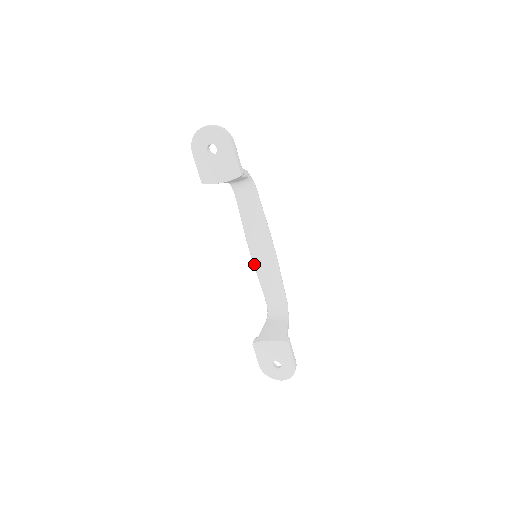
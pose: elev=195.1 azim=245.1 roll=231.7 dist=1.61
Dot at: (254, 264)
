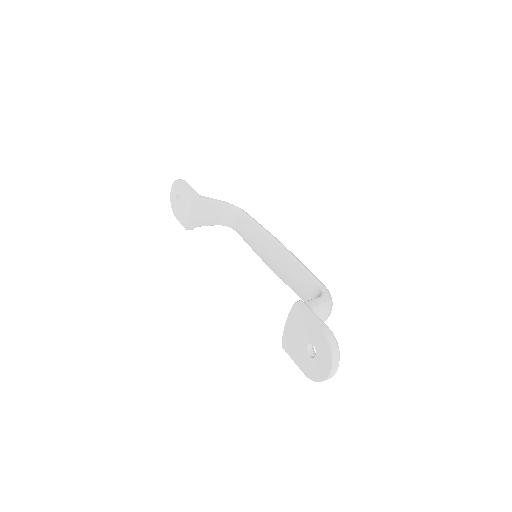
Dot at: (277, 275)
